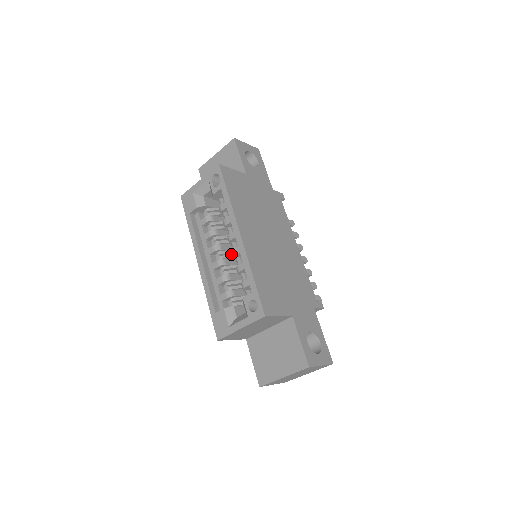
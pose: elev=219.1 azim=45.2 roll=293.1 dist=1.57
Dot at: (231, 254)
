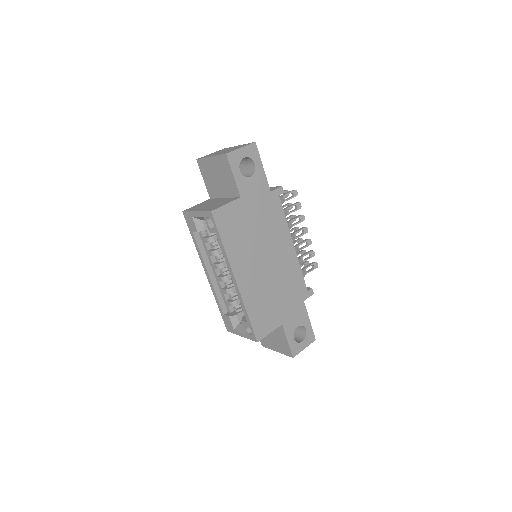
Dot at: occluded
